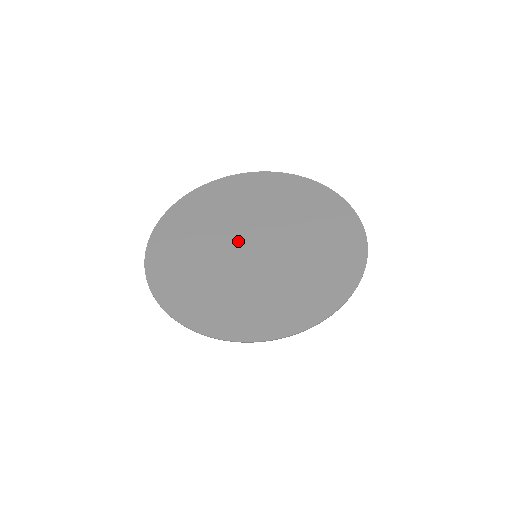
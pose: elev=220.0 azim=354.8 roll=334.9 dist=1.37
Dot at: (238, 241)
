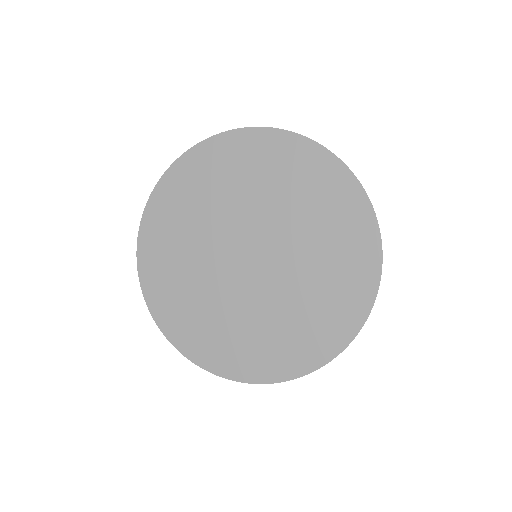
Dot at: (235, 269)
